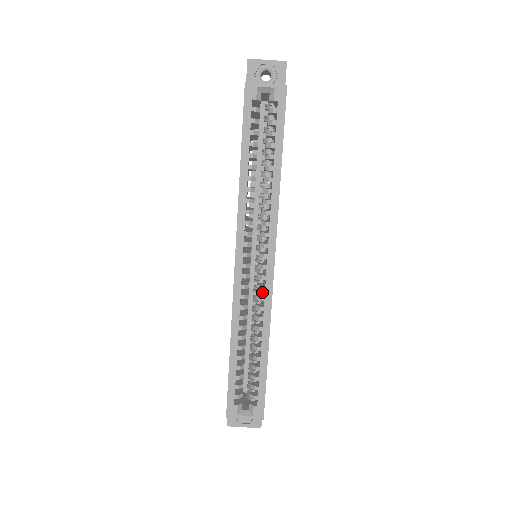
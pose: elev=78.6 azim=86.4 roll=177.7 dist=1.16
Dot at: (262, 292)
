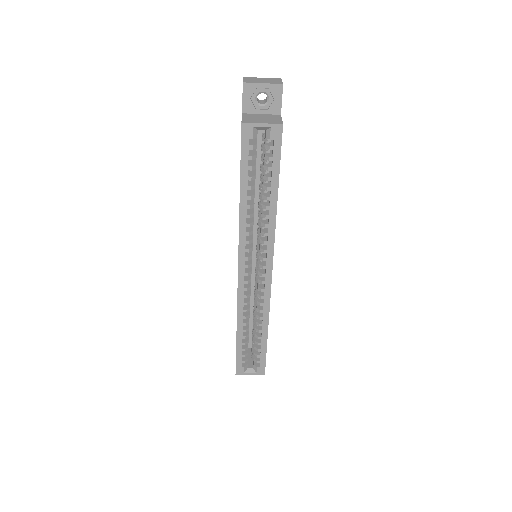
Dot at: occluded
